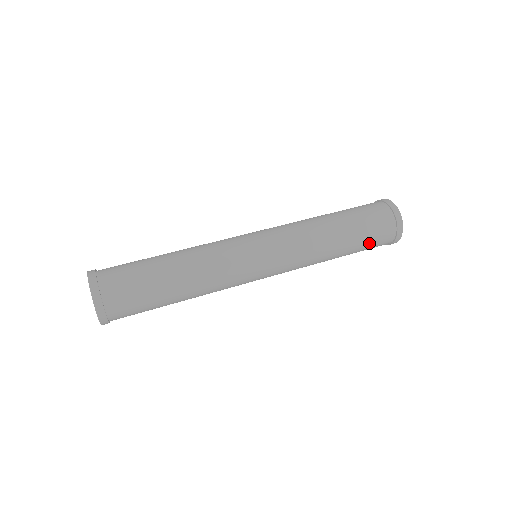
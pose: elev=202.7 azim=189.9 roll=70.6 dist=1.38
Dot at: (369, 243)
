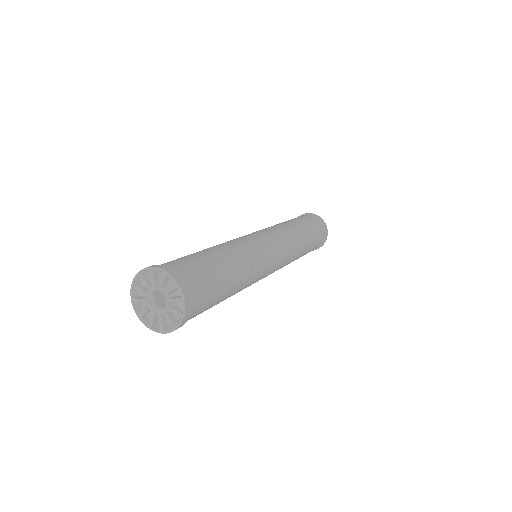
Dot at: occluded
